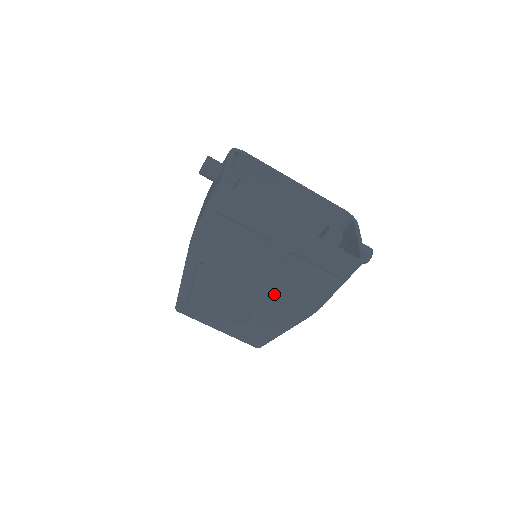
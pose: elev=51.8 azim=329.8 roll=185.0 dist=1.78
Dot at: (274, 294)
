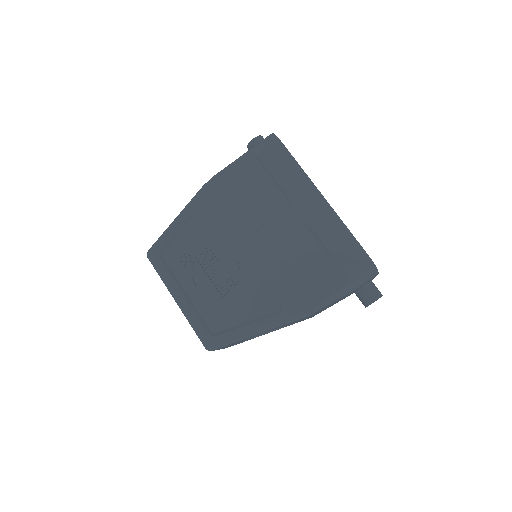
Dot at: (265, 270)
